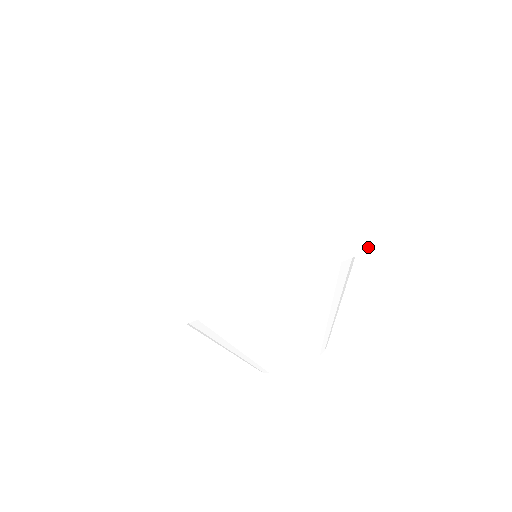
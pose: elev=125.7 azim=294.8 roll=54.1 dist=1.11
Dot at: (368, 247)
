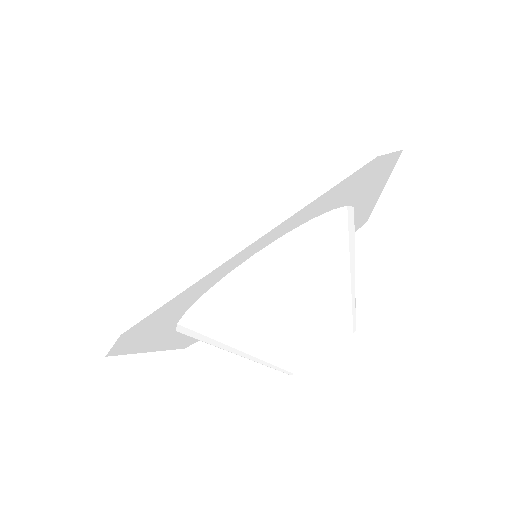
Dot at: (309, 198)
